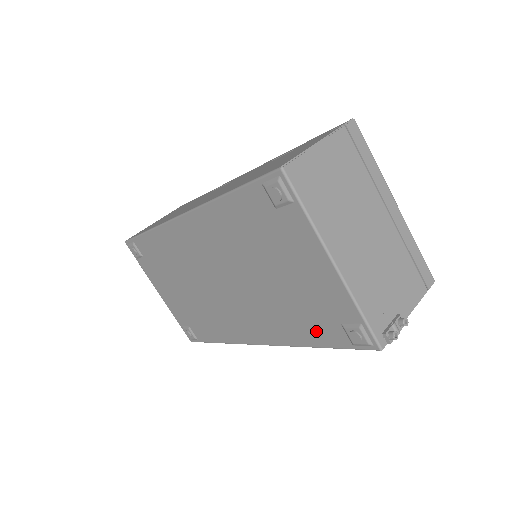
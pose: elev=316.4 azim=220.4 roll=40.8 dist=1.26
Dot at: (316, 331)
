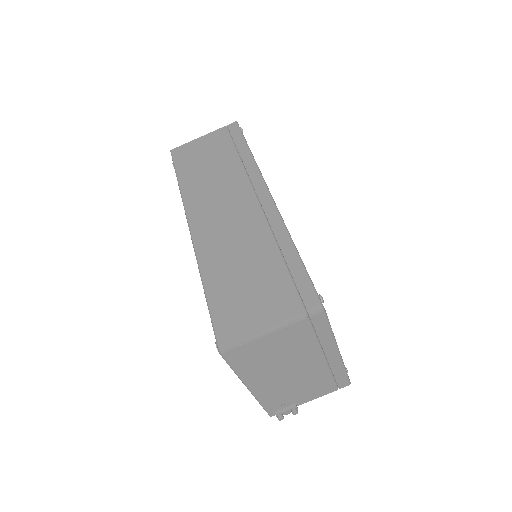
Dot at: occluded
